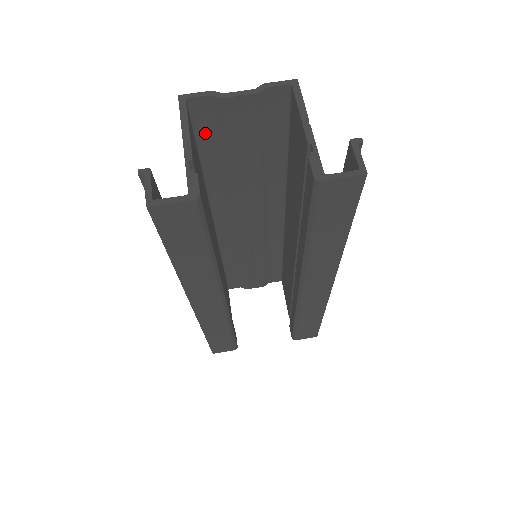
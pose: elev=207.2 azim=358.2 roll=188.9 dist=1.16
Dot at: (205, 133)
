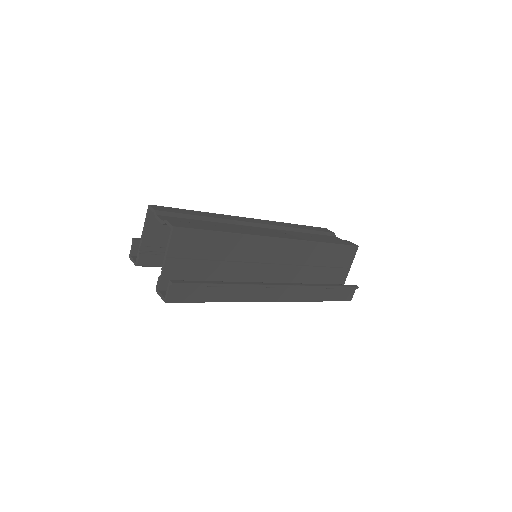
Dot at: occluded
